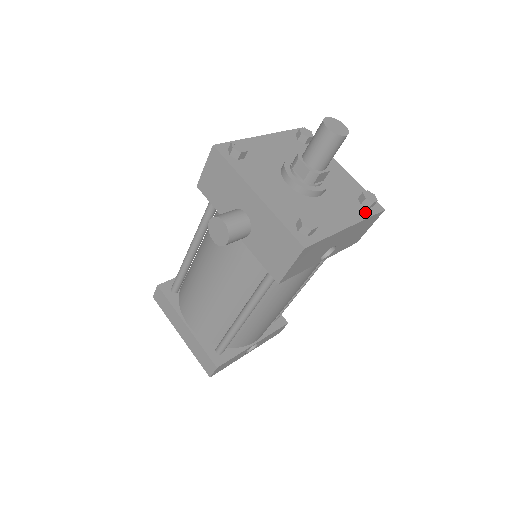
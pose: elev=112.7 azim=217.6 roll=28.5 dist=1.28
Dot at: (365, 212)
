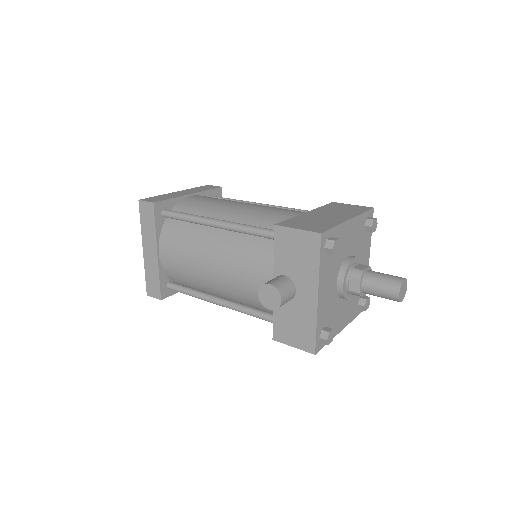
Dot at: (356, 313)
